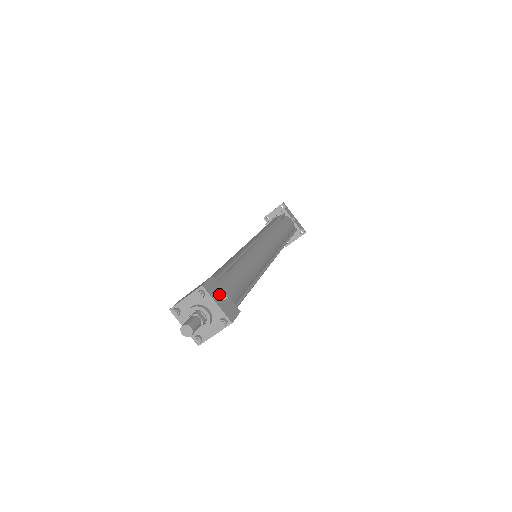
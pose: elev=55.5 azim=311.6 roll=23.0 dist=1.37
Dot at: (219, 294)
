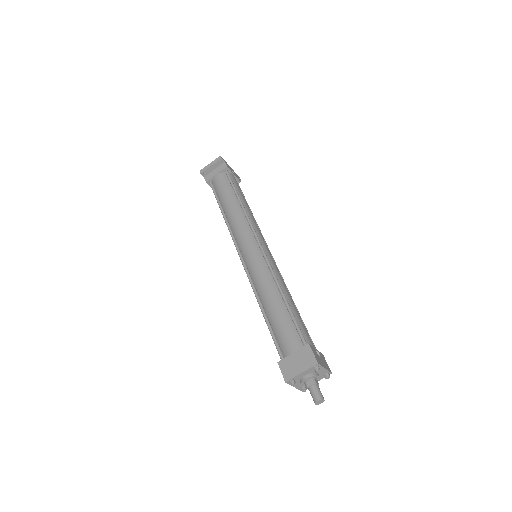
Dot at: (319, 357)
